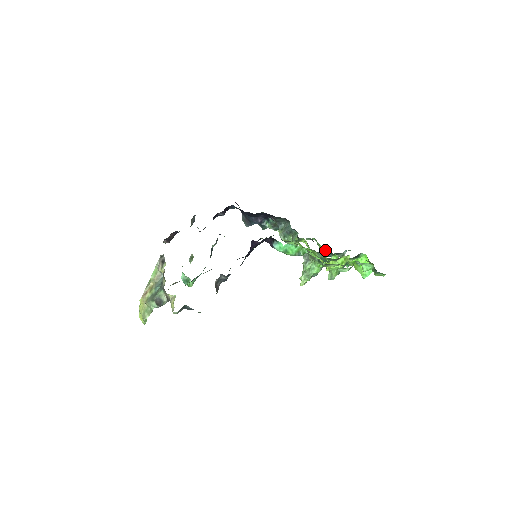
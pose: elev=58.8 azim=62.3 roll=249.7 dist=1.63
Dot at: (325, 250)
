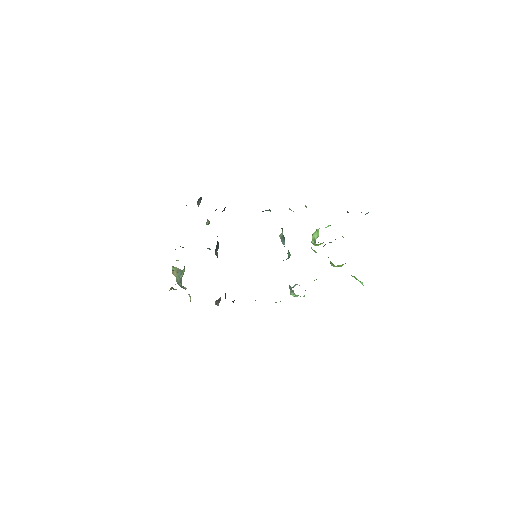
Dot at: occluded
